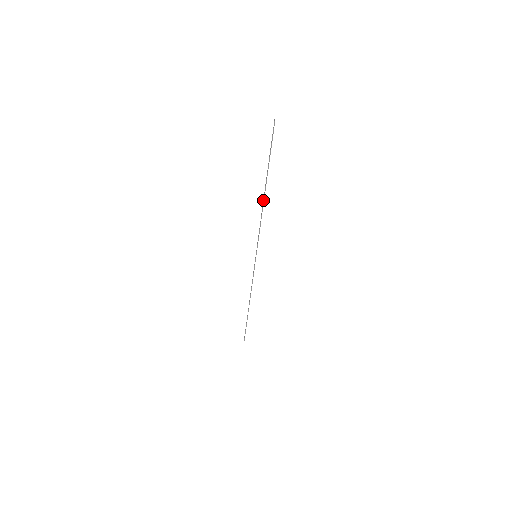
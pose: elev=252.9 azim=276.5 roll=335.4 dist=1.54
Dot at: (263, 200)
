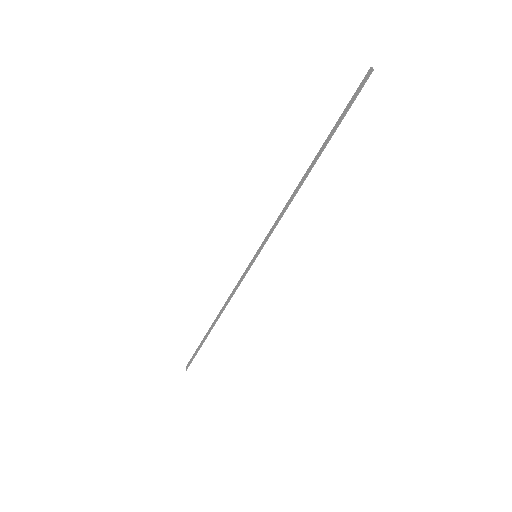
Dot at: (303, 180)
